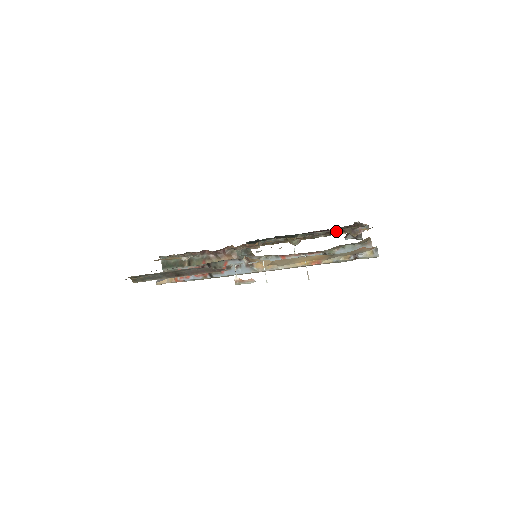
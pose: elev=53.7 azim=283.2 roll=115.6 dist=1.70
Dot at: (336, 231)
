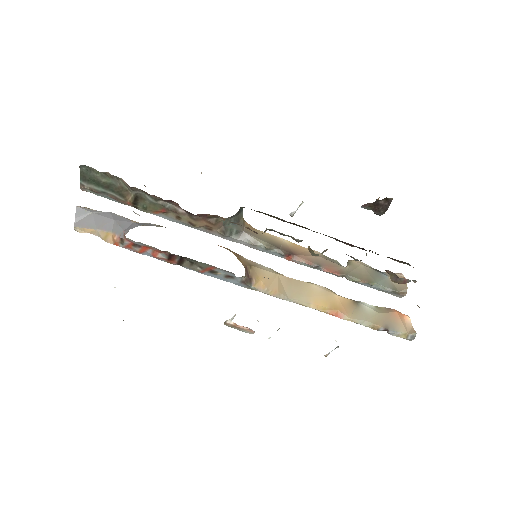
Dot at: (372, 252)
